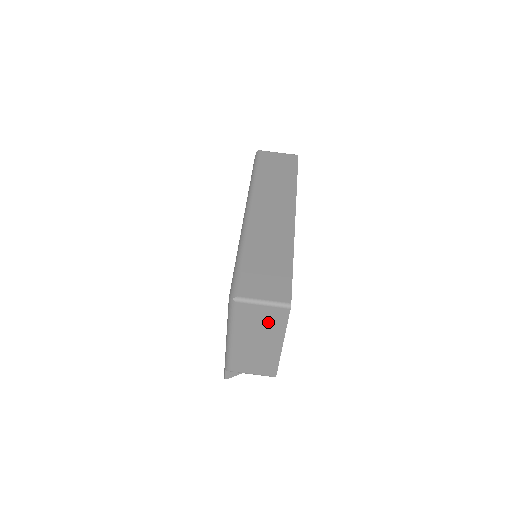
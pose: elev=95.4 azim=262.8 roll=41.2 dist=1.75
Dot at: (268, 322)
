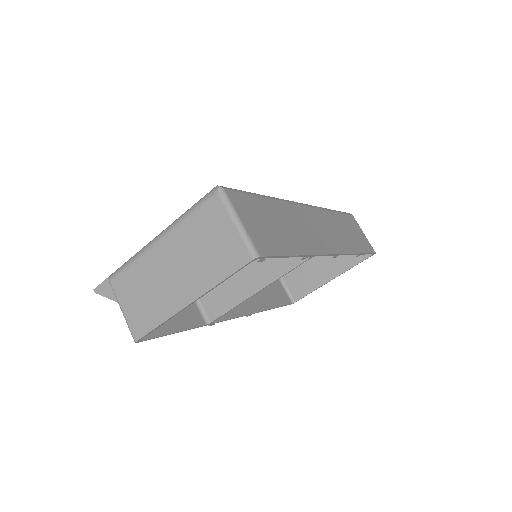
Dot at: (214, 254)
